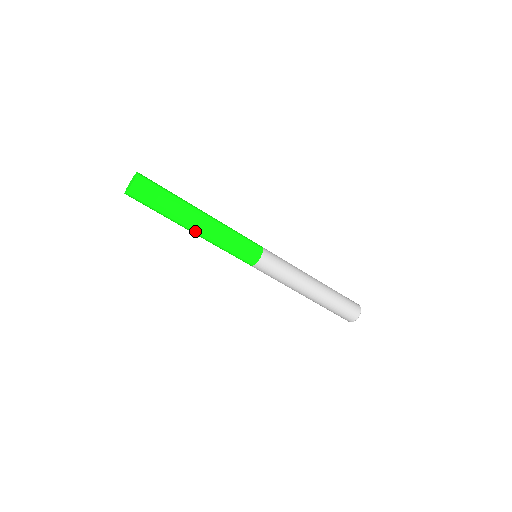
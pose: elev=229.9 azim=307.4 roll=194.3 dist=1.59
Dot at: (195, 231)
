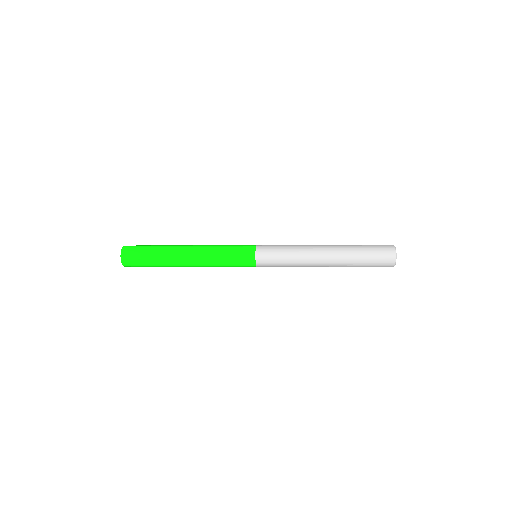
Dot at: (190, 266)
